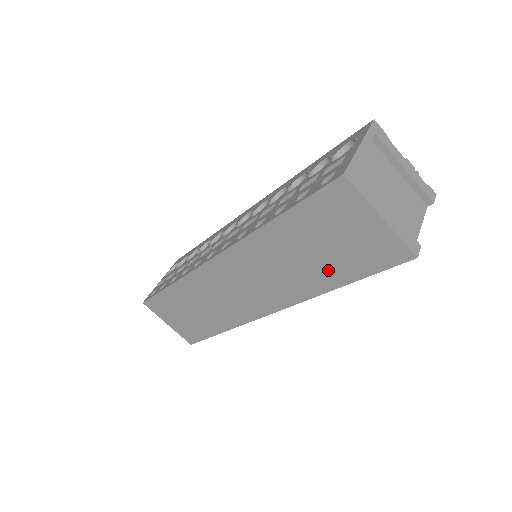
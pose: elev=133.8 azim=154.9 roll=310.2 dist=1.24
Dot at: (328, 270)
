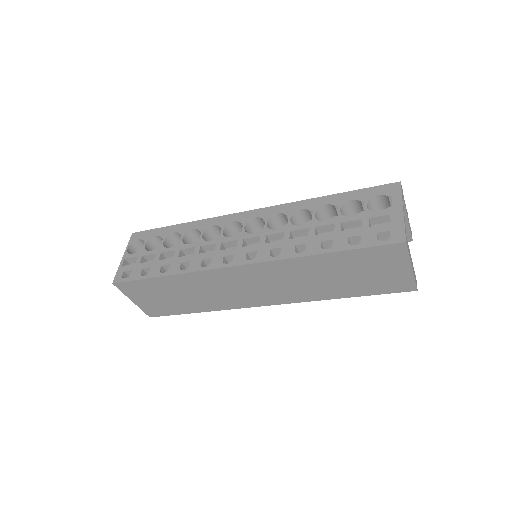
Dot at: (344, 288)
